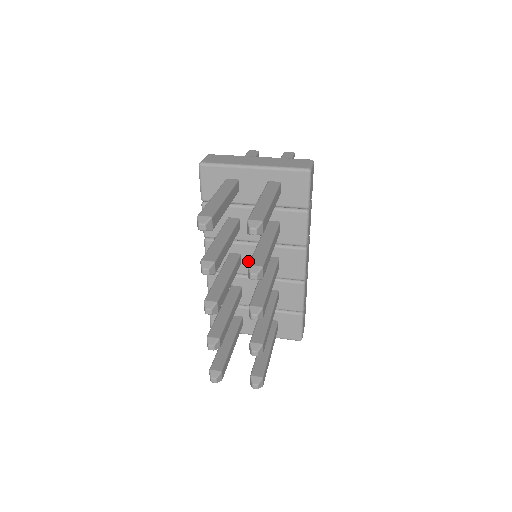
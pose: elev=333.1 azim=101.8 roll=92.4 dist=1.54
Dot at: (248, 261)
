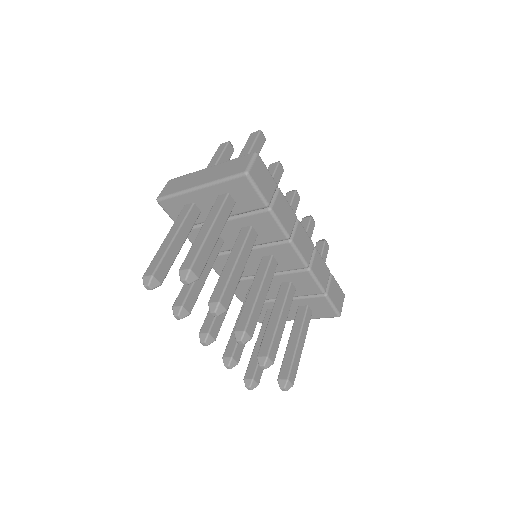
Dot at: (249, 265)
